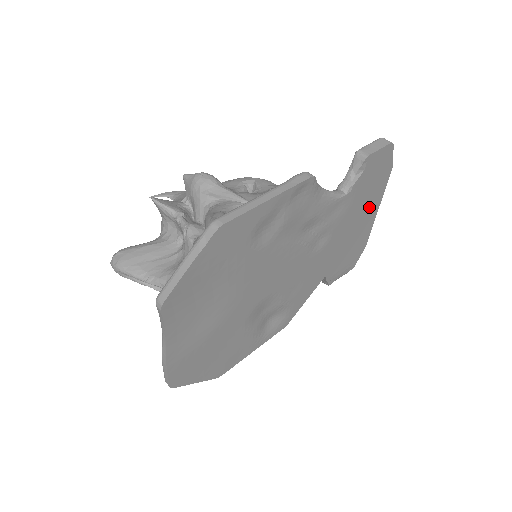
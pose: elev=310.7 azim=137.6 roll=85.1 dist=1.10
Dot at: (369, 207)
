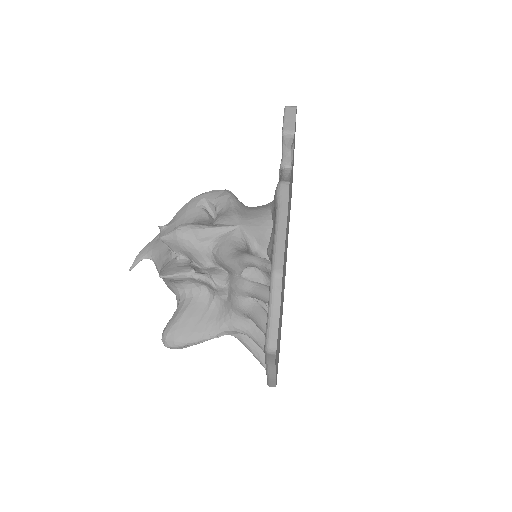
Dot at: occluded
